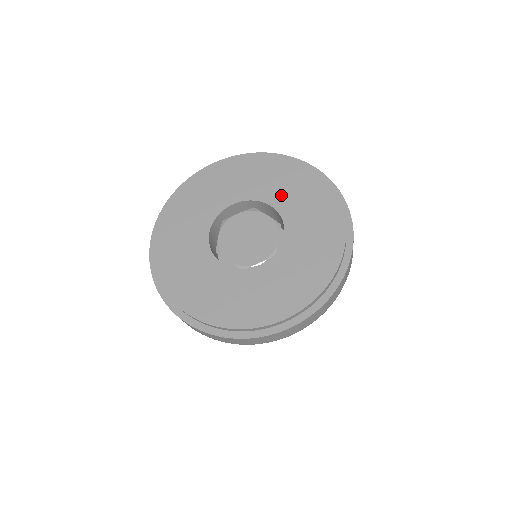
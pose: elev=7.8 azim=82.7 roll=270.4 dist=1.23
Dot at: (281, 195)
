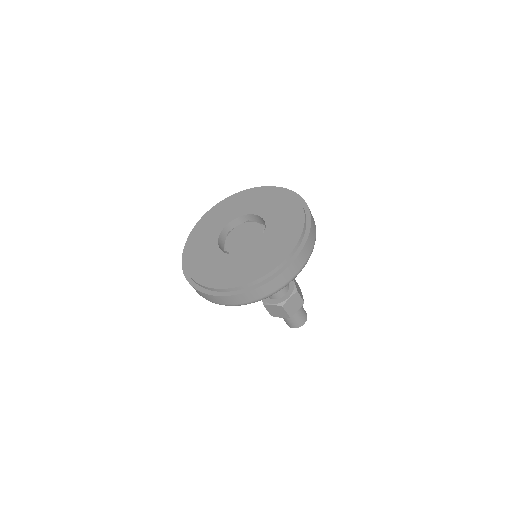
Dot at: (264, 208)
